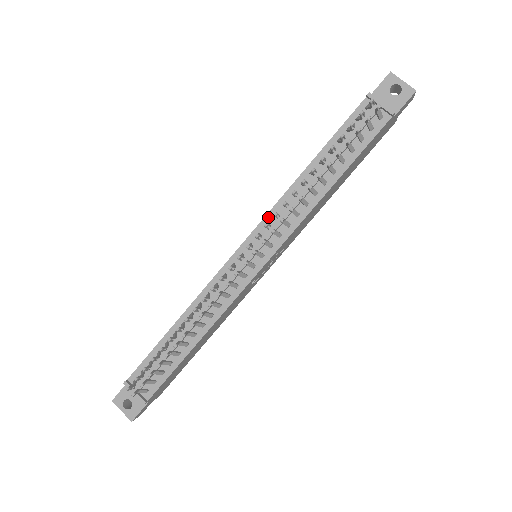
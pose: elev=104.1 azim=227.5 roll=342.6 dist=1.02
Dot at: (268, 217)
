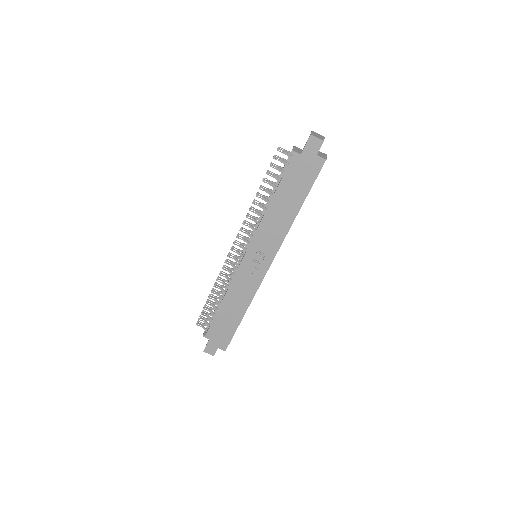
Dot at: occluded
